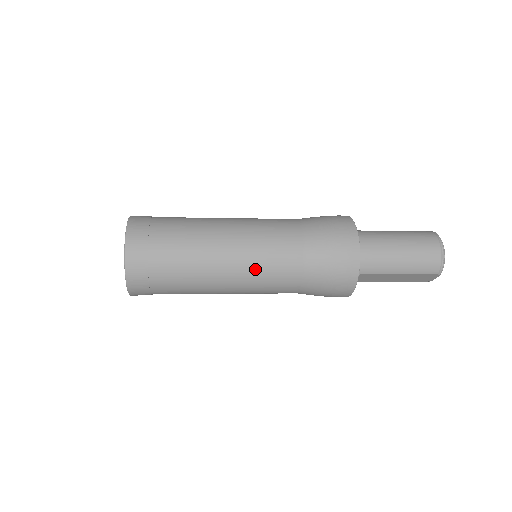
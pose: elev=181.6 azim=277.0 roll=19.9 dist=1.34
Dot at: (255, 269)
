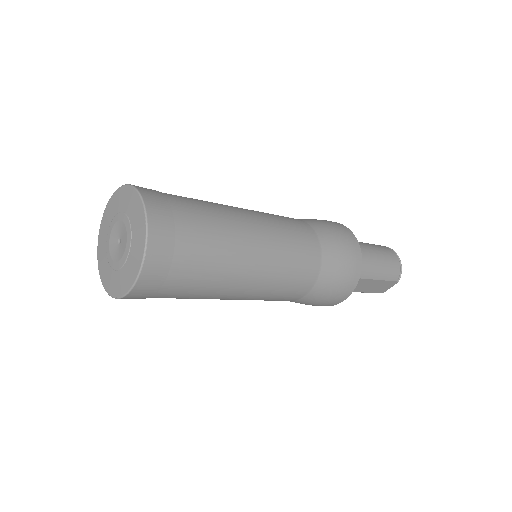
Dot at: (282, 260)
